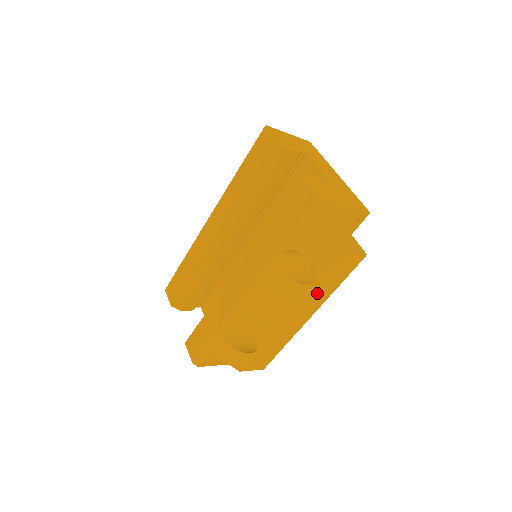
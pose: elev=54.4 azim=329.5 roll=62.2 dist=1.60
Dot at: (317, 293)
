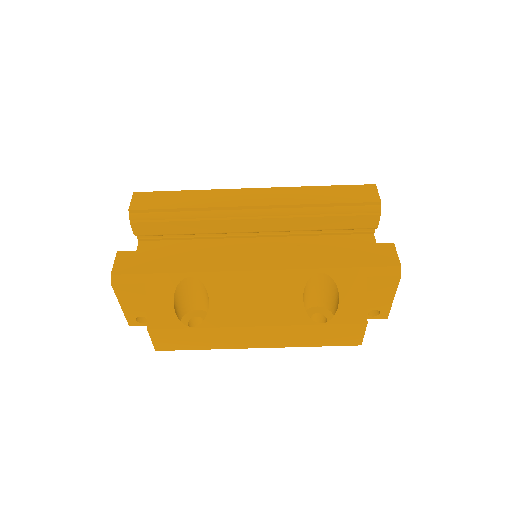
Dot at: (301, 334)
